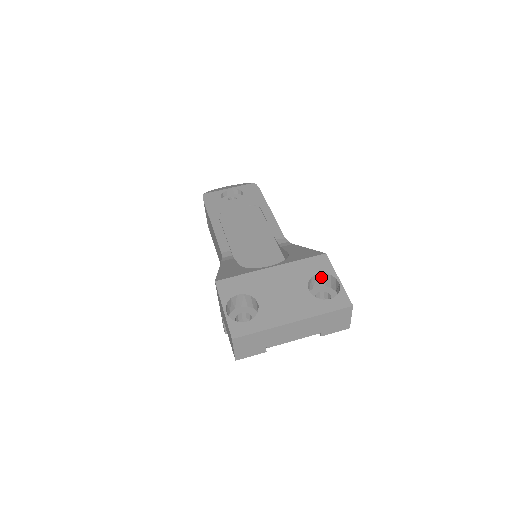
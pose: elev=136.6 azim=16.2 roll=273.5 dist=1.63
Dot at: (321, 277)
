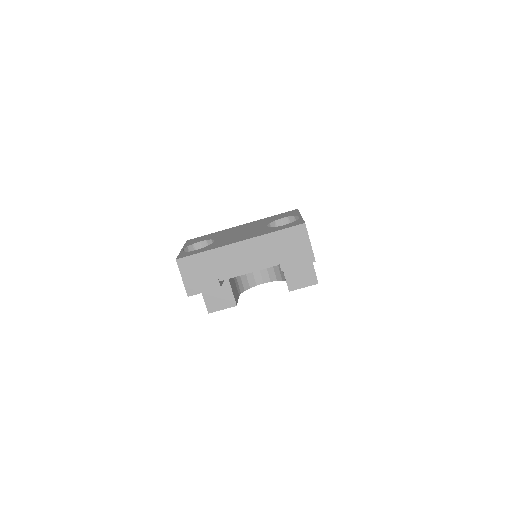
Dot at: (287, 223)
